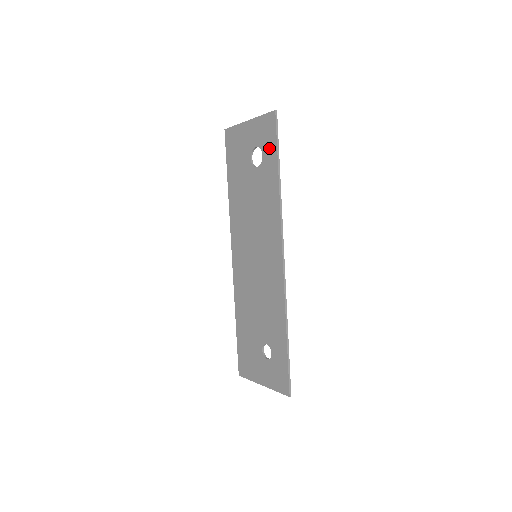
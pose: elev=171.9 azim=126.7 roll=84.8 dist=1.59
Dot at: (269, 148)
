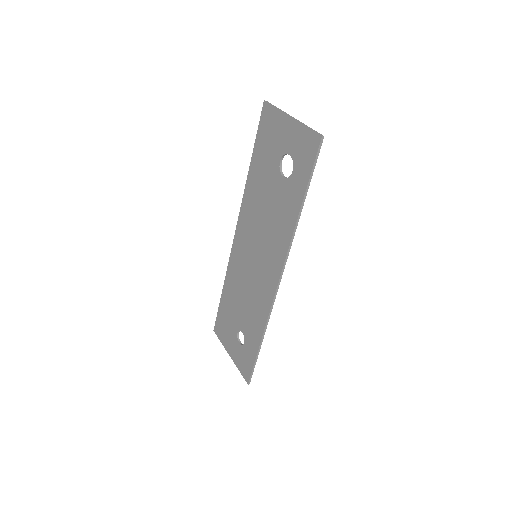
Dot at: (301, 171)
